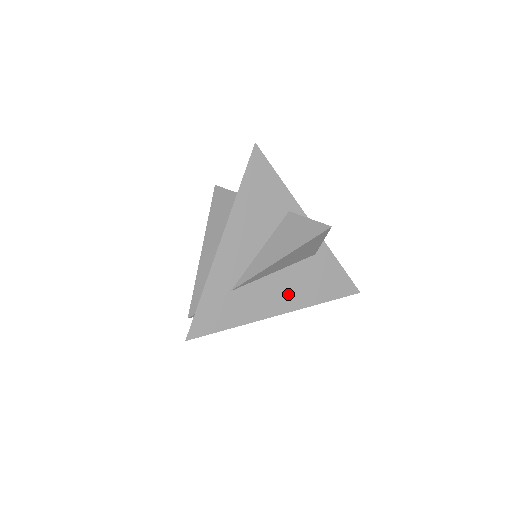
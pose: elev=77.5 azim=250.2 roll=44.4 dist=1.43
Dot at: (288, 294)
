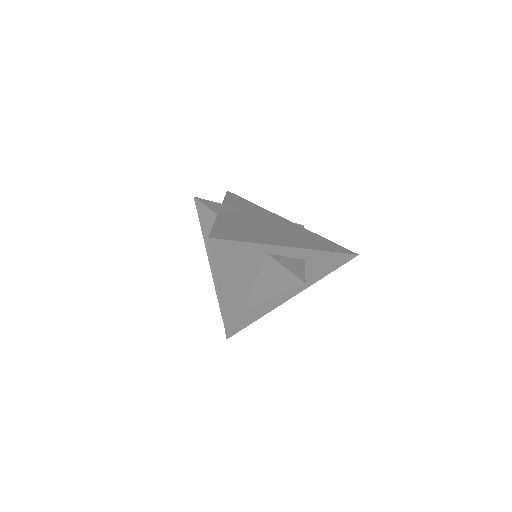
Dot at: occluded
